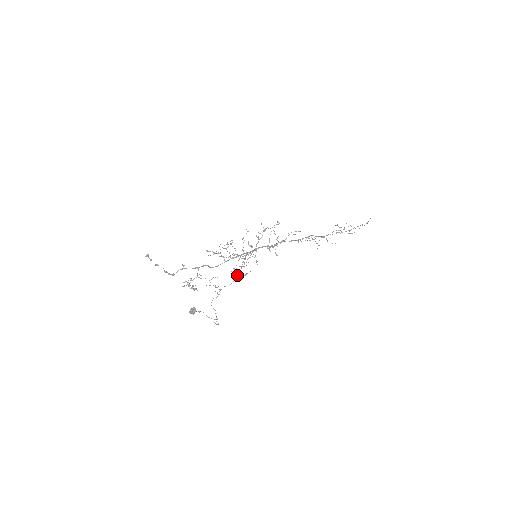
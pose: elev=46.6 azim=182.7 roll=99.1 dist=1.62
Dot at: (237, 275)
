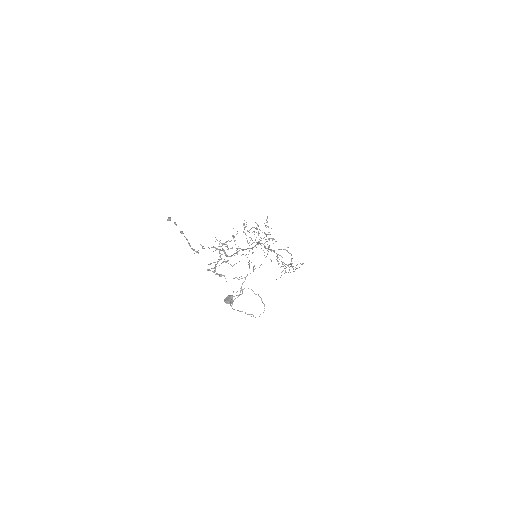
Dot at: (253, 266)
